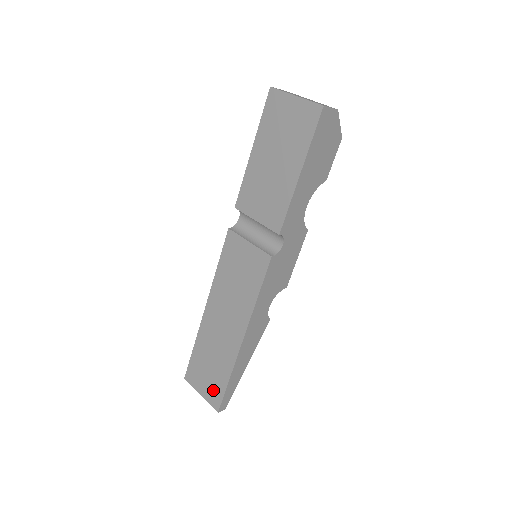
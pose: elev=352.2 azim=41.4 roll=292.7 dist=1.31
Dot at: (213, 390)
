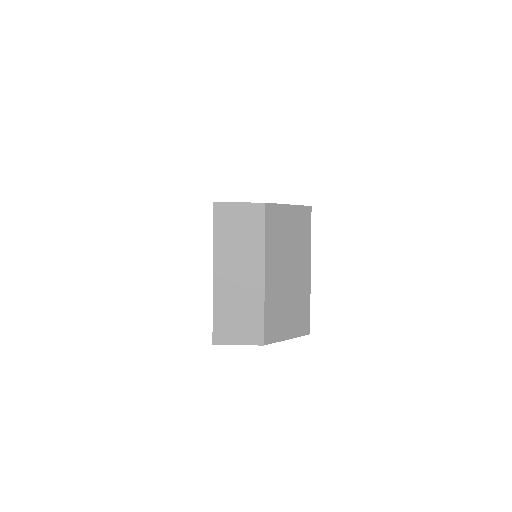
Dot at: occluded
